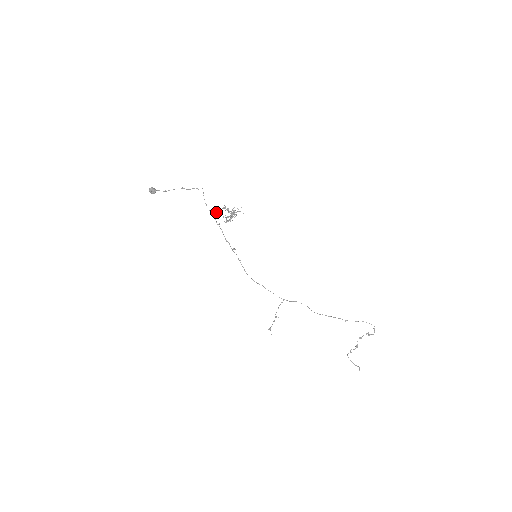
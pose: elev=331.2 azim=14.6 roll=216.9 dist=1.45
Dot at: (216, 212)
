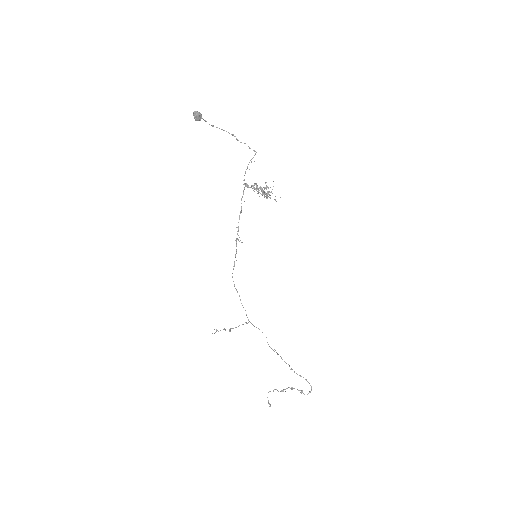
Dot at: (250, 187)
